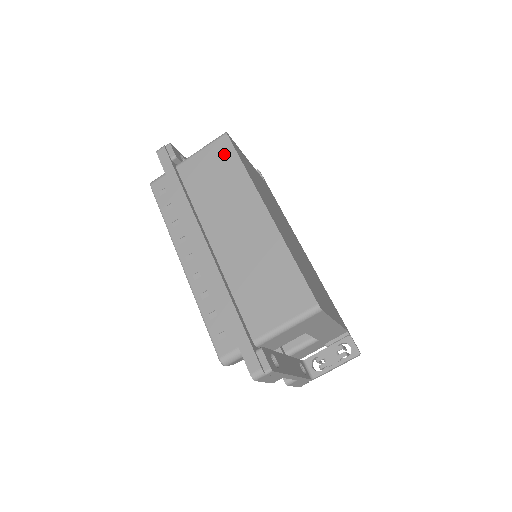
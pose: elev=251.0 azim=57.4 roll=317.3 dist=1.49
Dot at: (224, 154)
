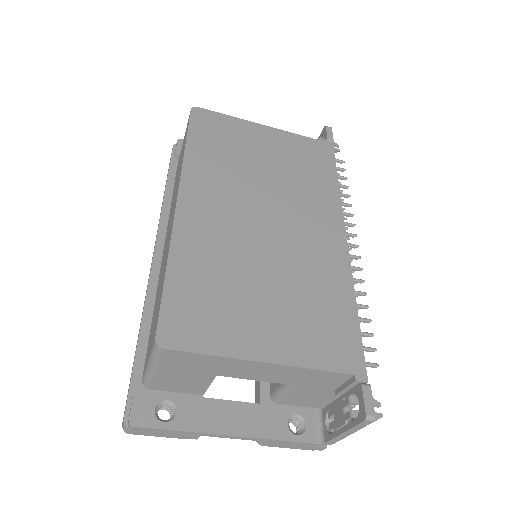
Dot at: (185, 137)
